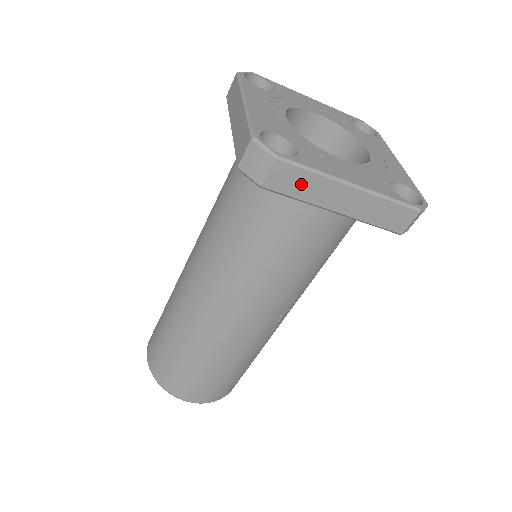
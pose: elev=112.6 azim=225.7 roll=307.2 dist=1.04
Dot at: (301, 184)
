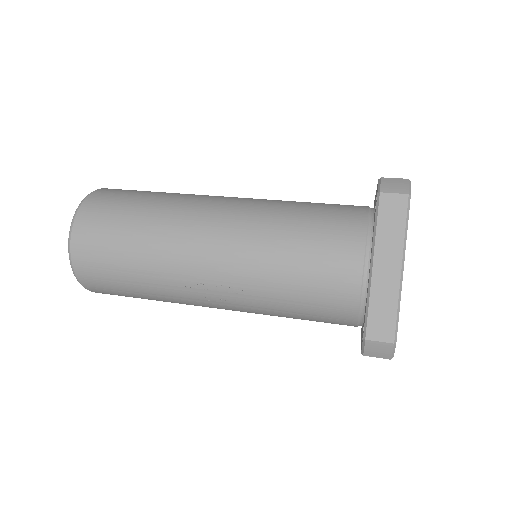
Dot at: (392, 223)
